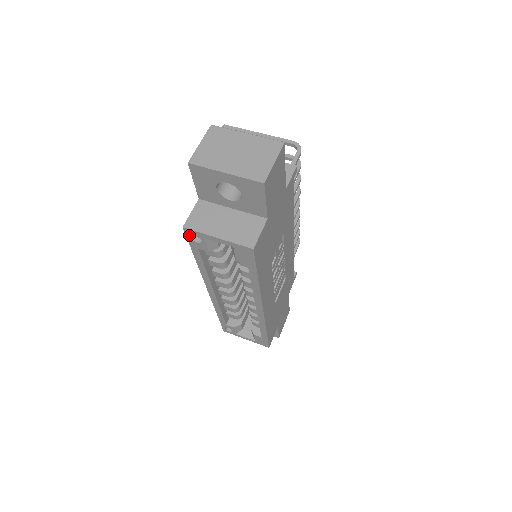
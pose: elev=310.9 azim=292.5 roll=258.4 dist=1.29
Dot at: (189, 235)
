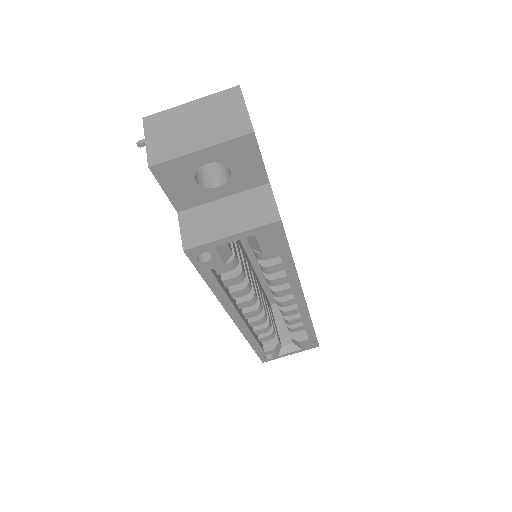
Dot at: (194, 257)
